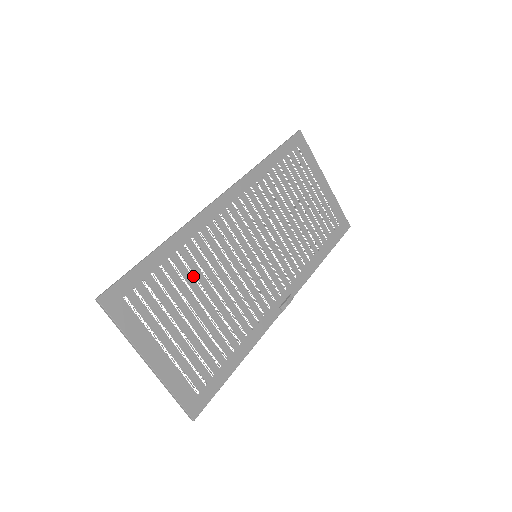
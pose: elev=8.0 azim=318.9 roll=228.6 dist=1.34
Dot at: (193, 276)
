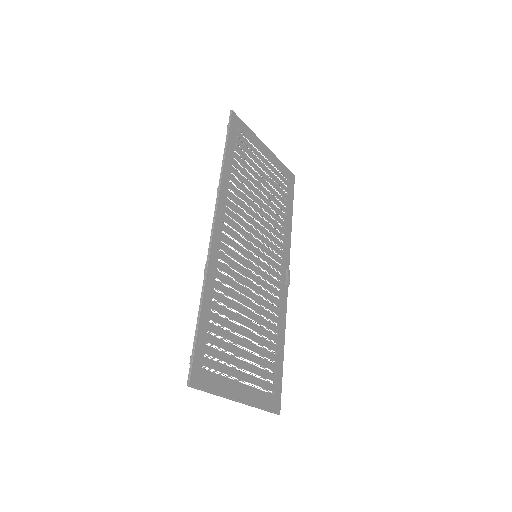
Dot at: occluded
